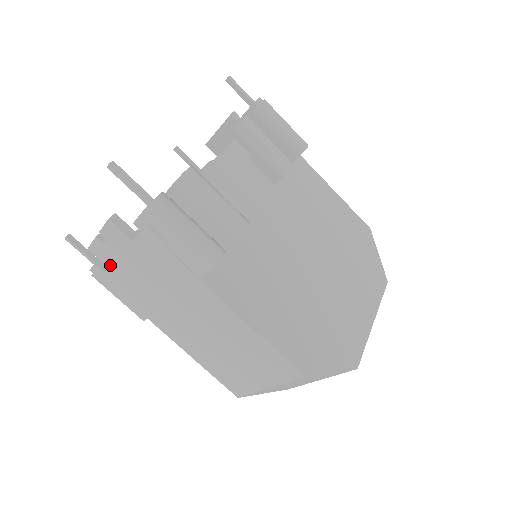
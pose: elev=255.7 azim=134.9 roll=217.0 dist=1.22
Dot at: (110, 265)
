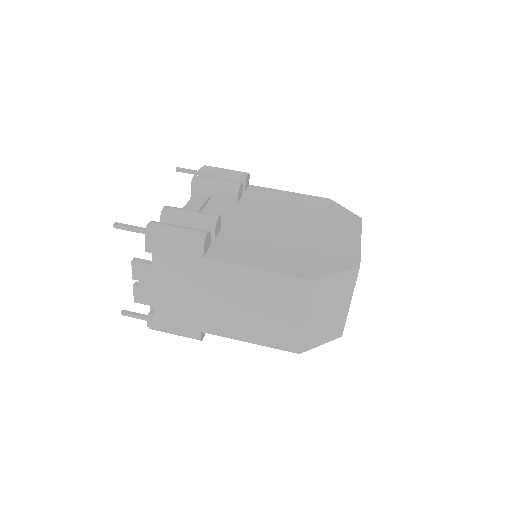
Dot at: (153, 303)
